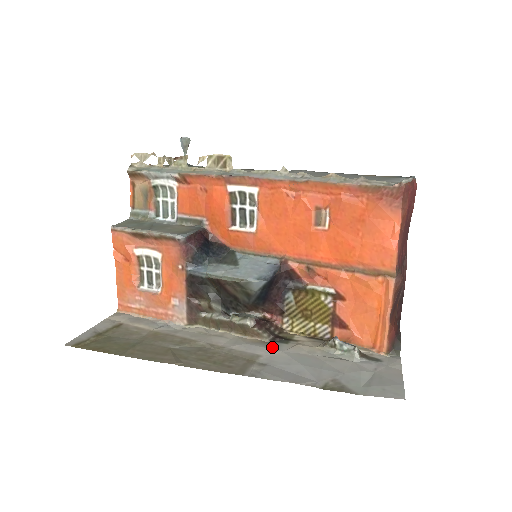
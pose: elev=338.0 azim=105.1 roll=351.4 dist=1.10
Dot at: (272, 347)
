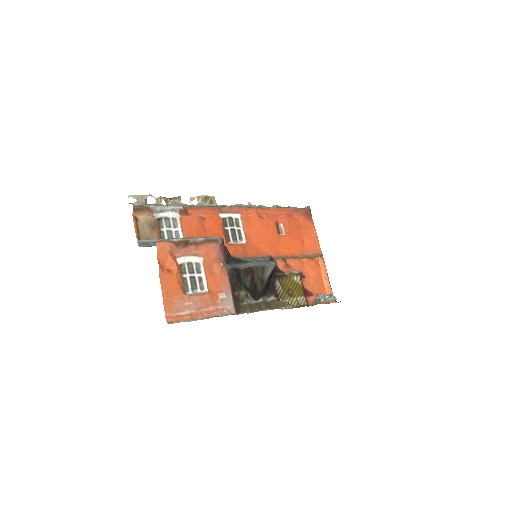
Dot at: occluded
